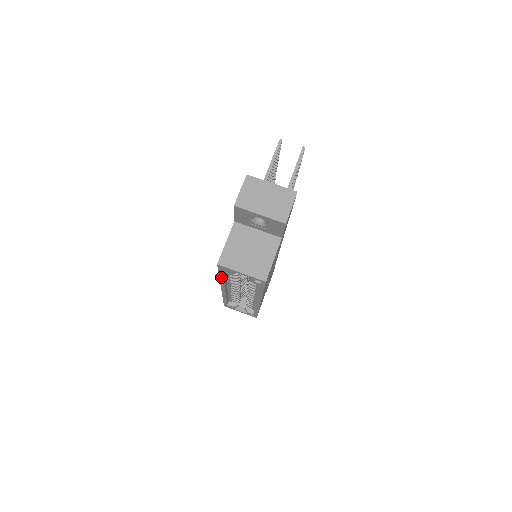
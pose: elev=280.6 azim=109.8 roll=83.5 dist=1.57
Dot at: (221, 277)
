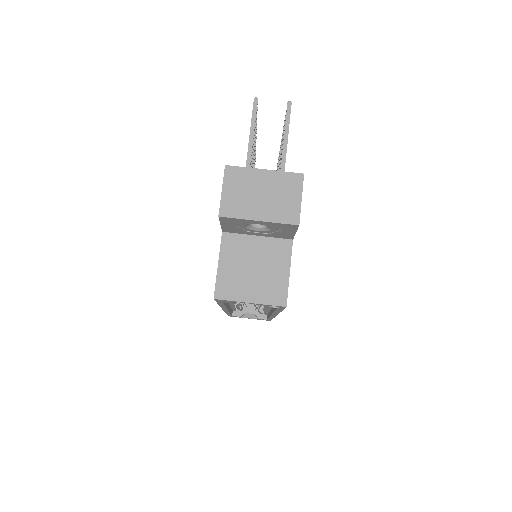
Dot at: (221, 304)
